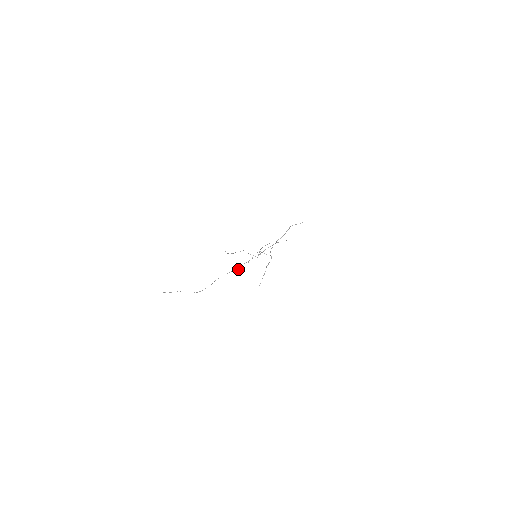
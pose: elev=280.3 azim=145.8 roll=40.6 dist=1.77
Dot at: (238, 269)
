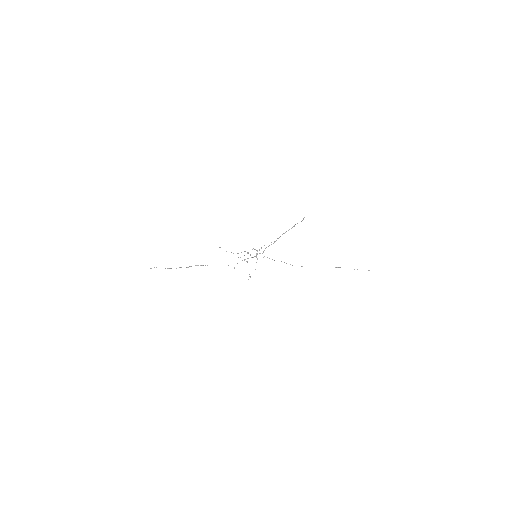
Dot at: occluded
